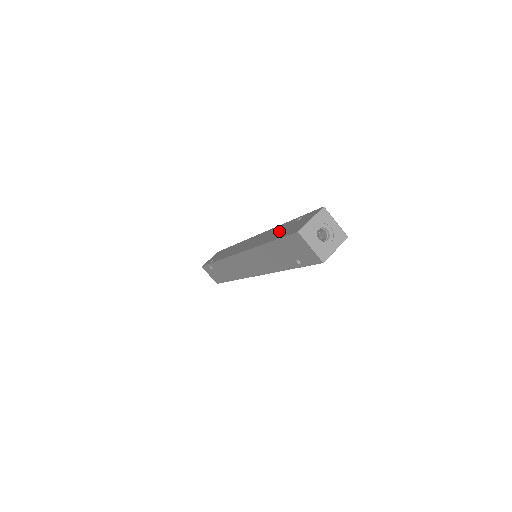
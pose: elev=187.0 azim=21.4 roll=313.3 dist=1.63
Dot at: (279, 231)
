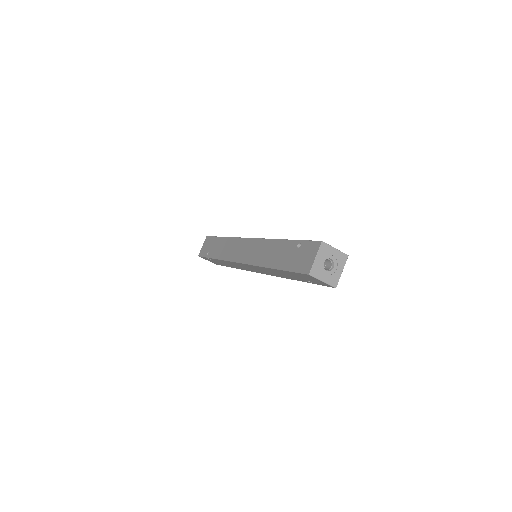
Dot at: (281, 254)
